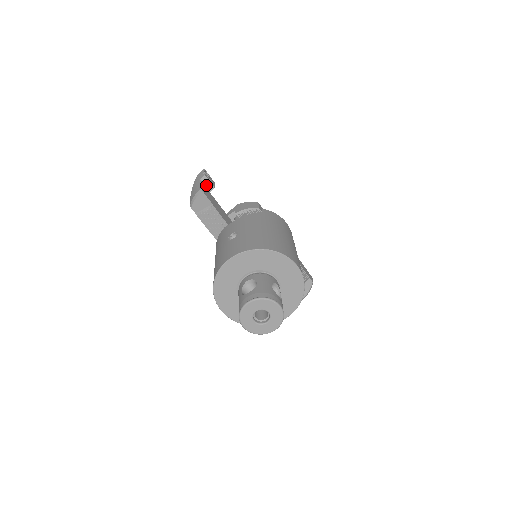
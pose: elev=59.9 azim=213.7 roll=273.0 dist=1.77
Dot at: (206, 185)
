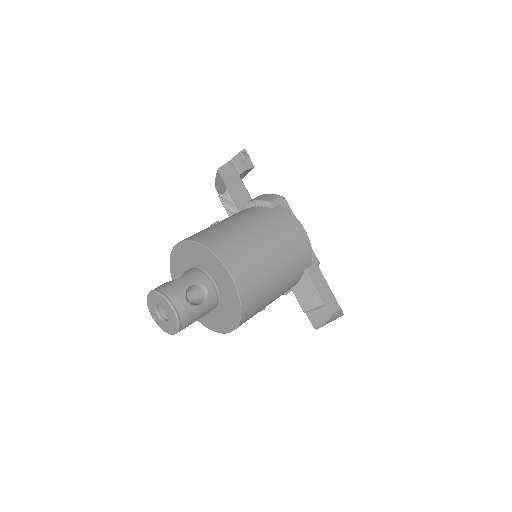
Dot at: (237, 166)
